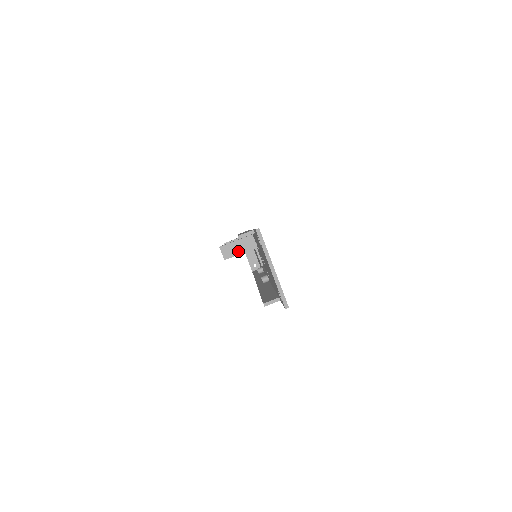
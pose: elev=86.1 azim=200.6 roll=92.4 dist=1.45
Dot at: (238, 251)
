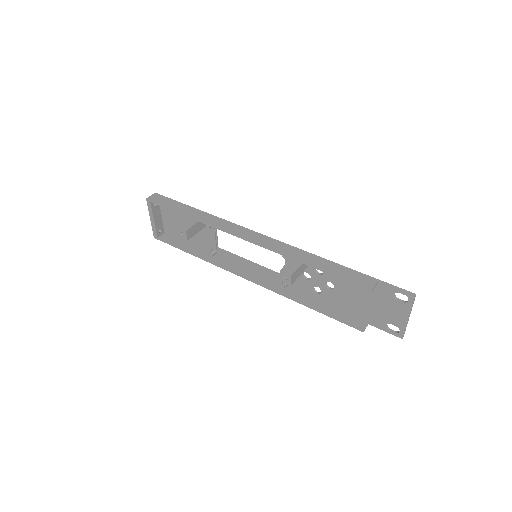
Dot at: (299, 275)
